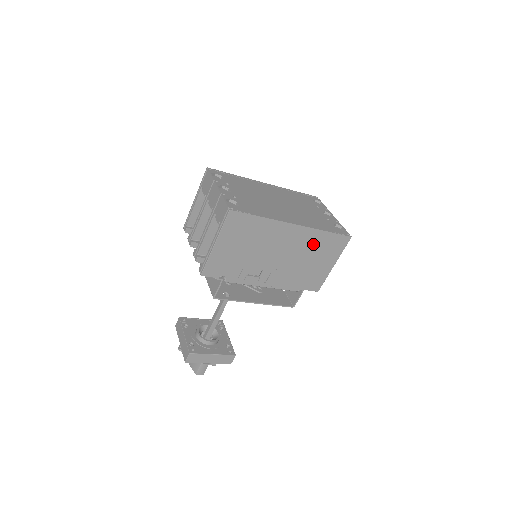
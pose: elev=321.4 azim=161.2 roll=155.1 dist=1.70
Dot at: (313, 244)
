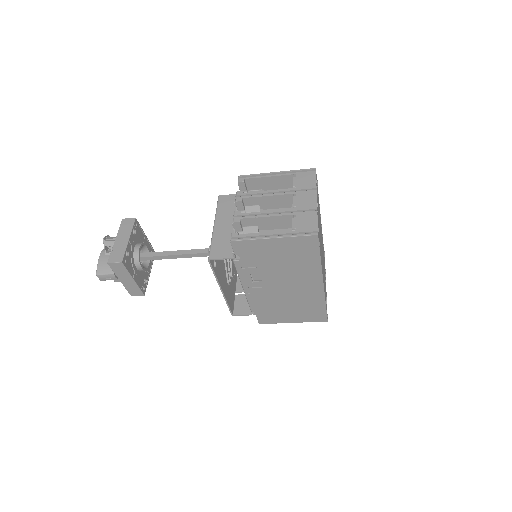
Dot at: (308, 302)
